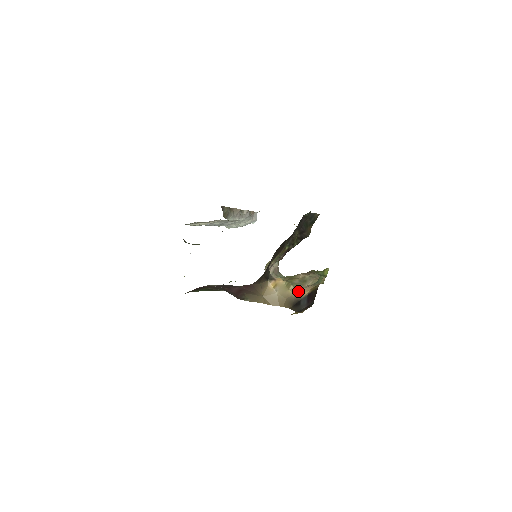
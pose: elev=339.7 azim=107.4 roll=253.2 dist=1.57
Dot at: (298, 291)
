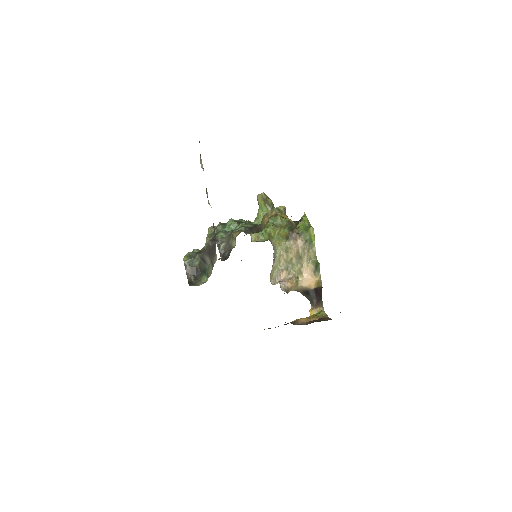
Dot at: (305, 284)
